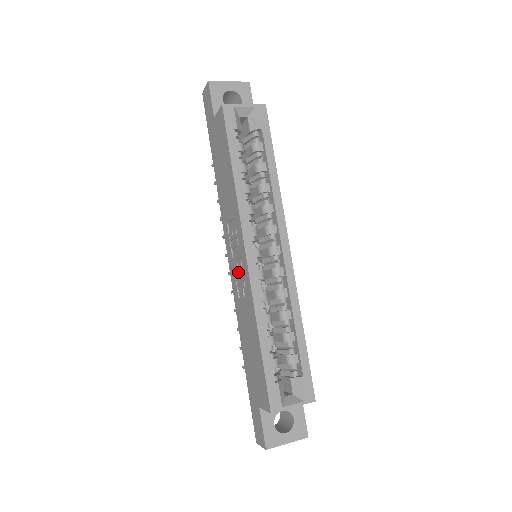
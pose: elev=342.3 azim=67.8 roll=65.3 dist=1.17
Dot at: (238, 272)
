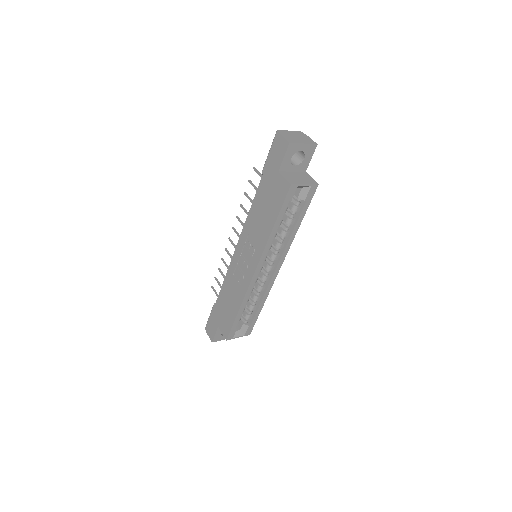
Dot at: (241, 265)
